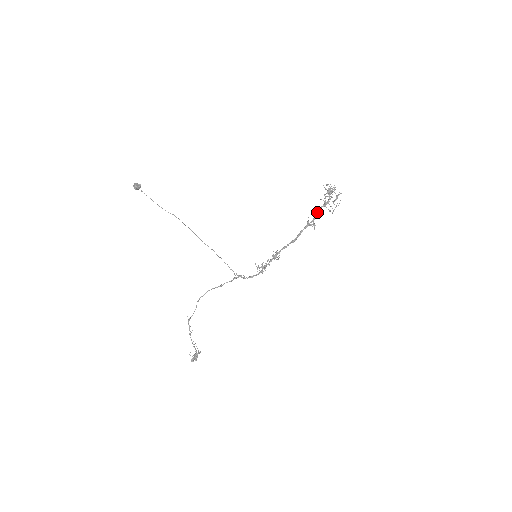
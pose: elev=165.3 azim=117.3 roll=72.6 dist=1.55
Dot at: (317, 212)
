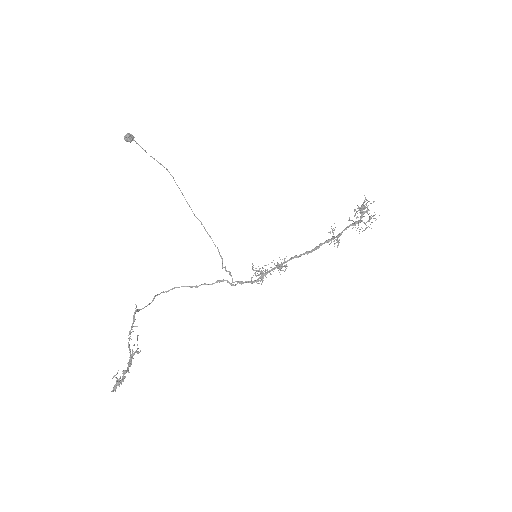
Dot at: (344, 229)
